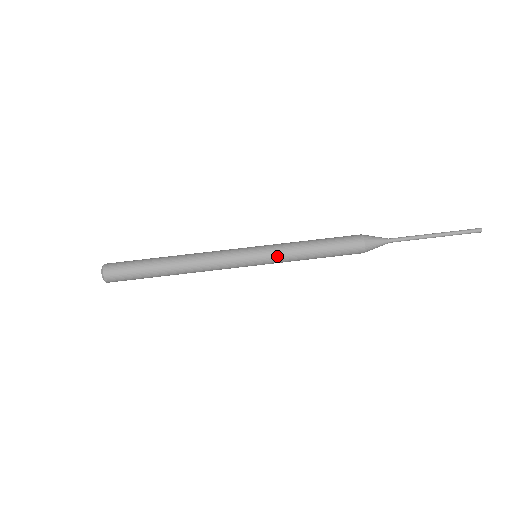
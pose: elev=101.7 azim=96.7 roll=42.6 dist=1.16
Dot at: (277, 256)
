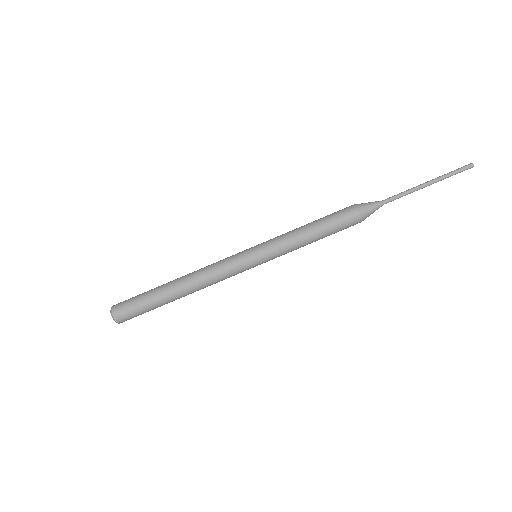
Dot at: (276, 249)
